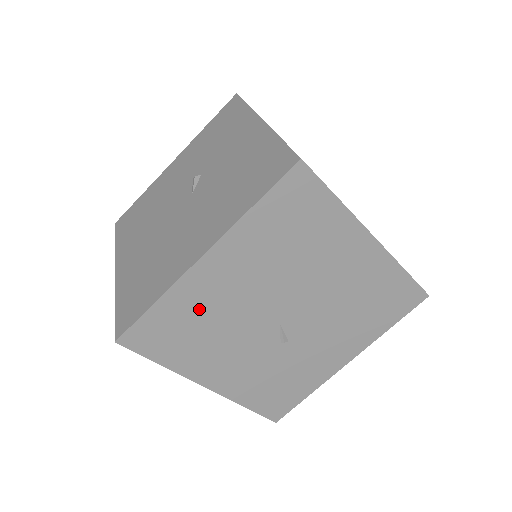
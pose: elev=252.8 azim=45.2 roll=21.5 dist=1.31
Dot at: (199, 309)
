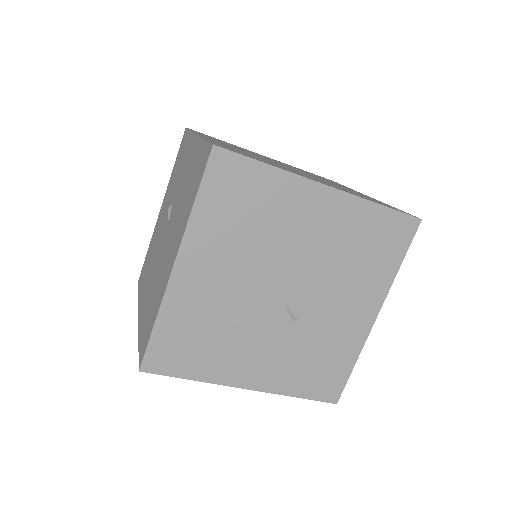
Dot at: (197, 315)
